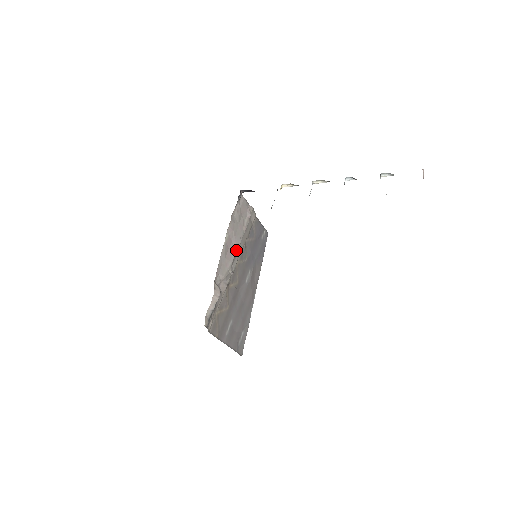
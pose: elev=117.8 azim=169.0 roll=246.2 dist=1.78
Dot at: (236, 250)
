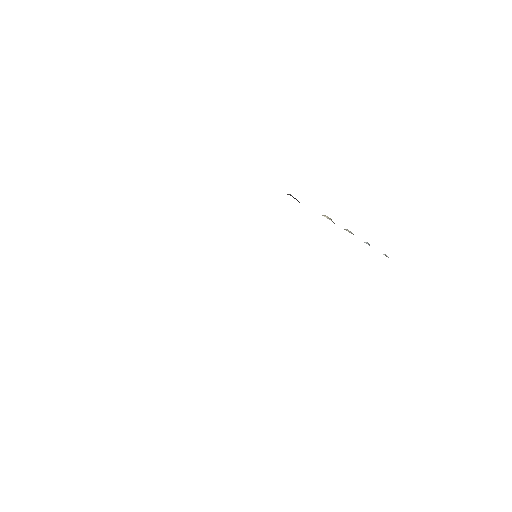
Dot at: occluded
